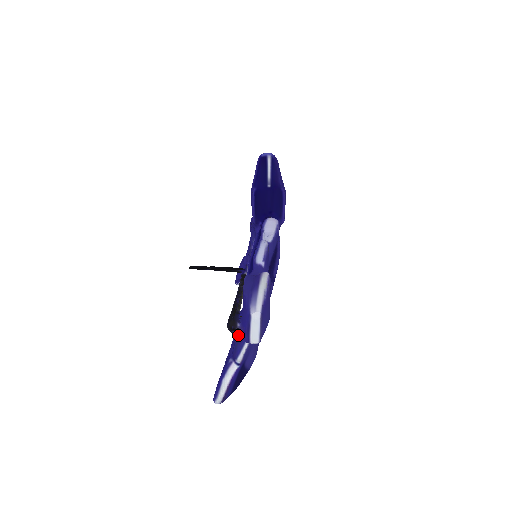
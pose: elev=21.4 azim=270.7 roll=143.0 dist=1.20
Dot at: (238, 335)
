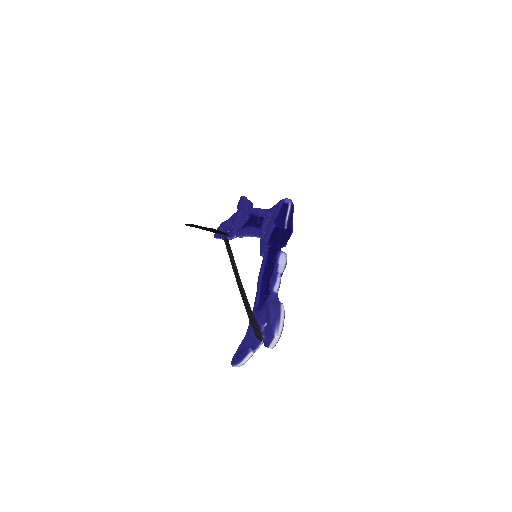
Dot at: occluded
